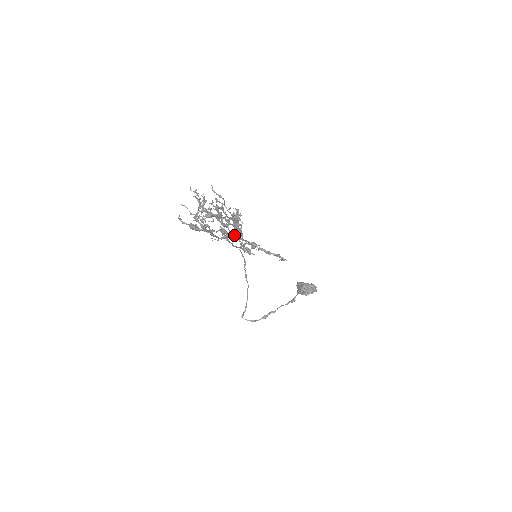
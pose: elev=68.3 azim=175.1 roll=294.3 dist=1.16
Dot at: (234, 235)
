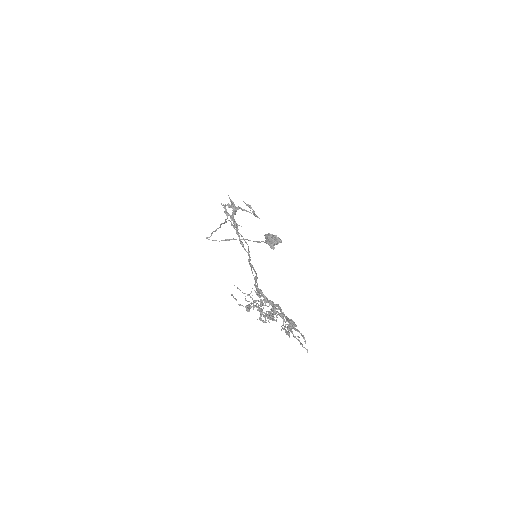
Dot at: occluded
